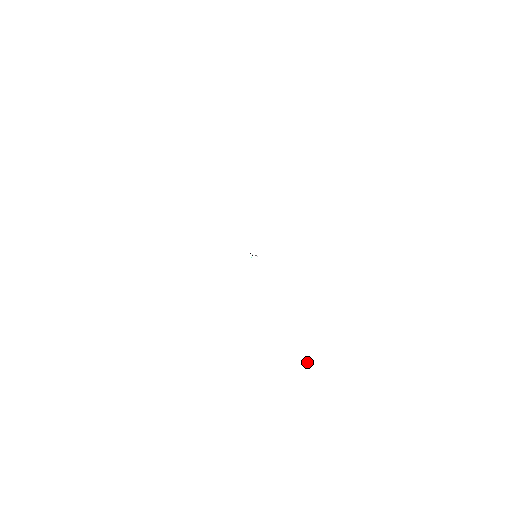
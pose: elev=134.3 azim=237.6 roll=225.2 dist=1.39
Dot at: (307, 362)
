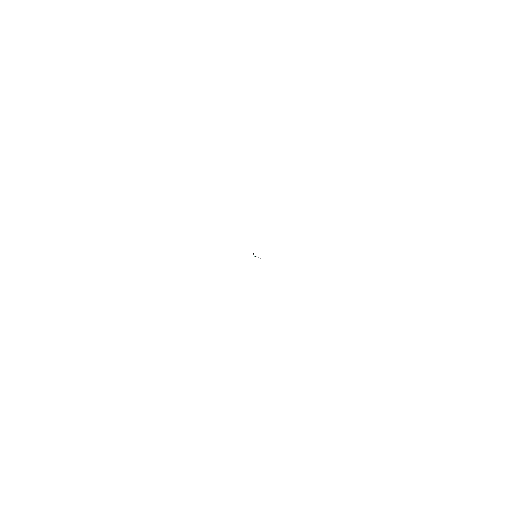
Dot at: (265, 381)
